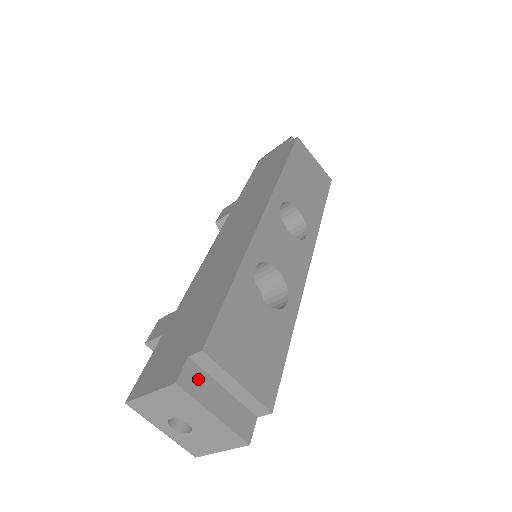
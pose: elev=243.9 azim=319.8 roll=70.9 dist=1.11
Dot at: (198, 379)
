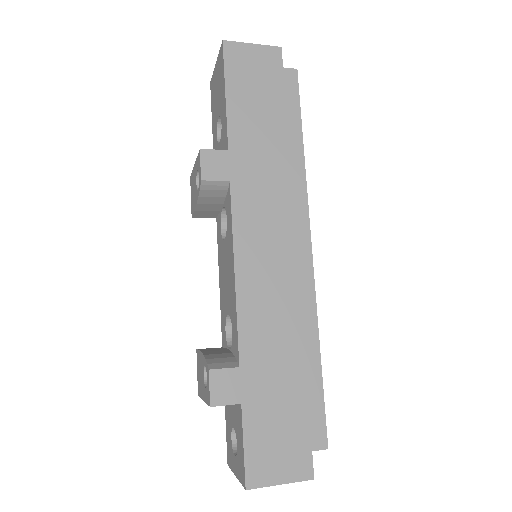
Dot at: occluded
